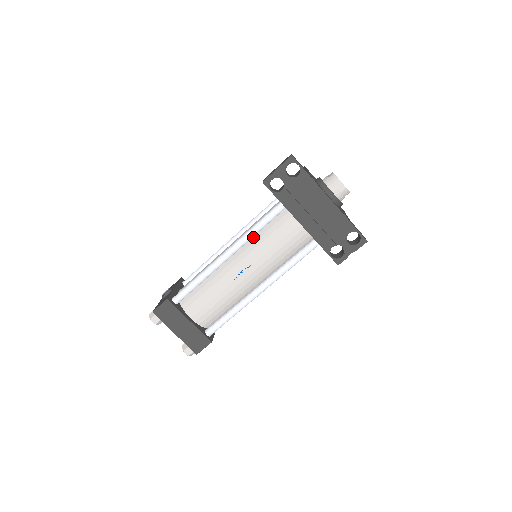
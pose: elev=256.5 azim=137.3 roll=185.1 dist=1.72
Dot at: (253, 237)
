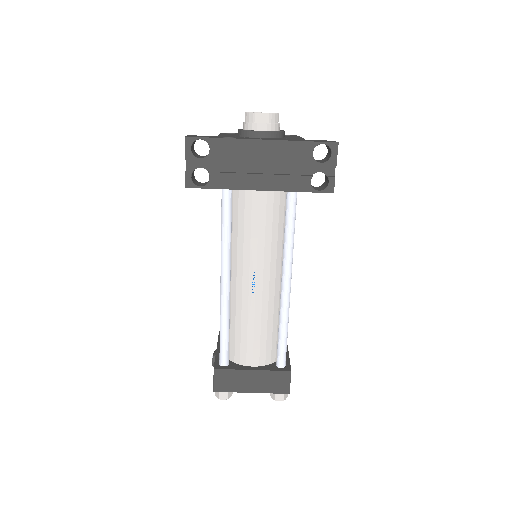
Dot at: (232, 243)
